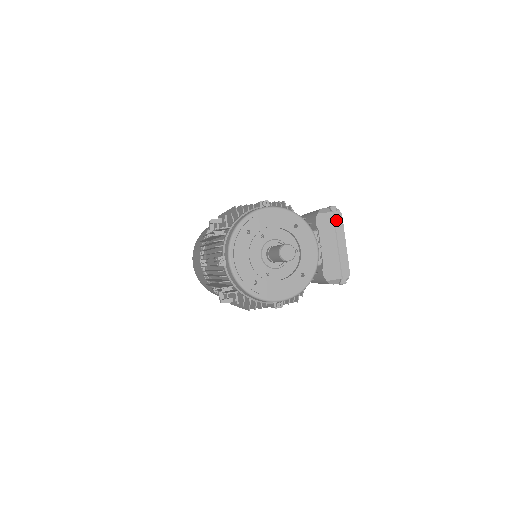
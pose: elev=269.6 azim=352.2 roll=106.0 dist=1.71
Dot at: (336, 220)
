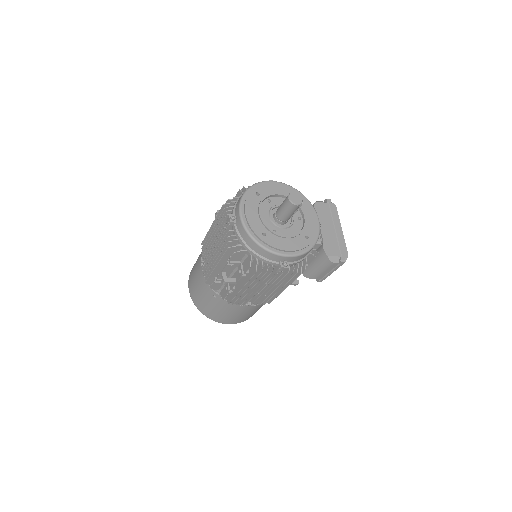
Dot at: (332, 209)
